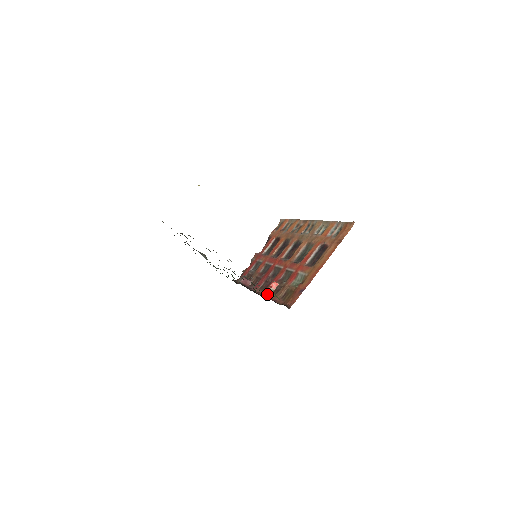
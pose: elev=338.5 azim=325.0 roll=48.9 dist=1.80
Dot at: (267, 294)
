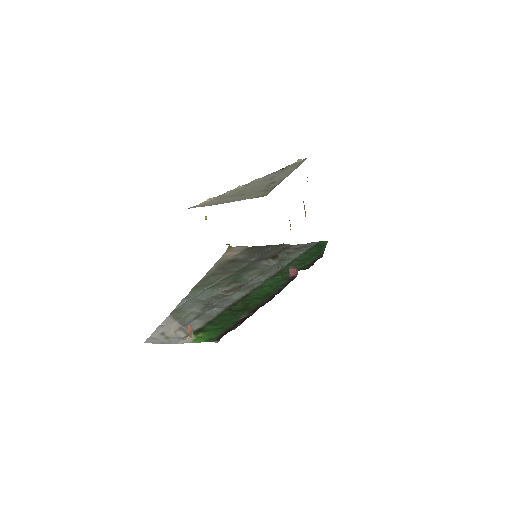
Dot at: occluded
